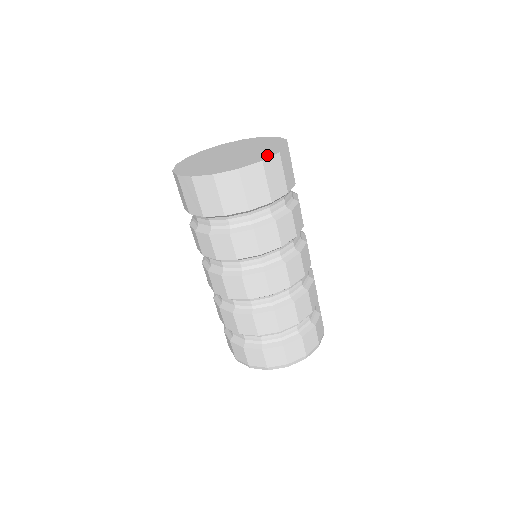
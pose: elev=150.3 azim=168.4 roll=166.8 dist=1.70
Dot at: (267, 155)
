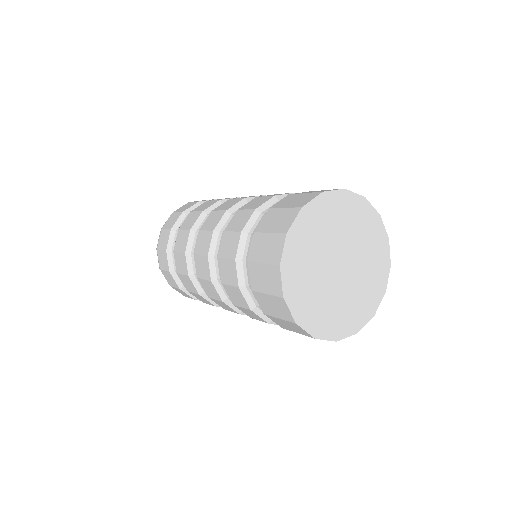
Dot at: (365, 317)
